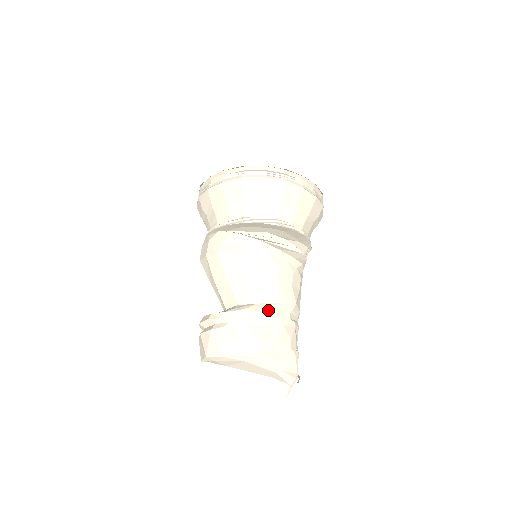
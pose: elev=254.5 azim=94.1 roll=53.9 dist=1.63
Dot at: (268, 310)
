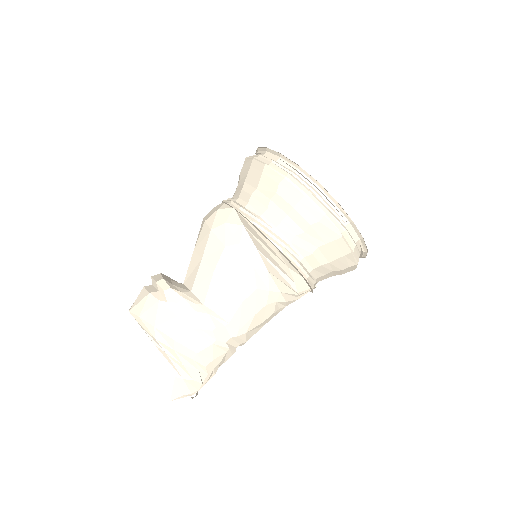
Dot at: (209, 320)
